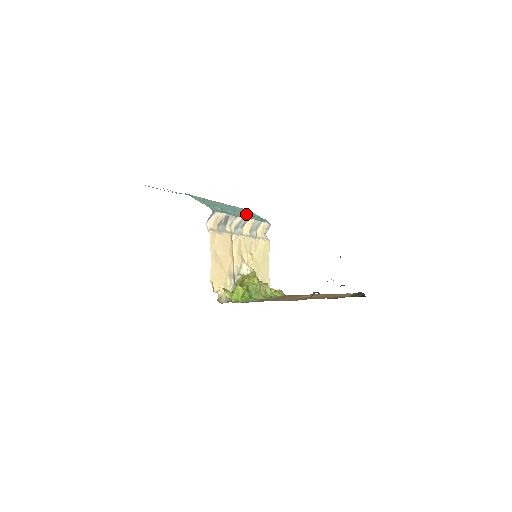
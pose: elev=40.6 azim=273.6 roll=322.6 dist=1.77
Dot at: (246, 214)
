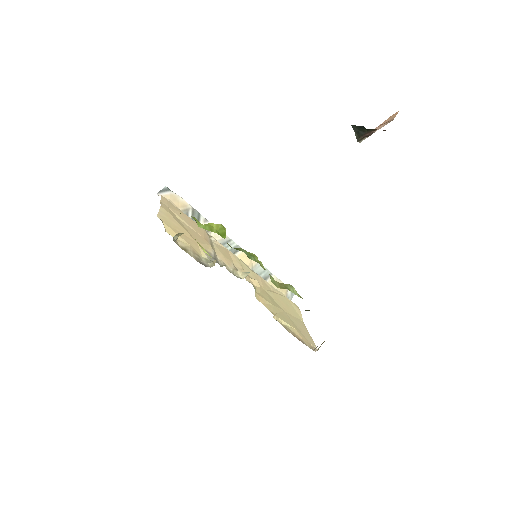
Dot at: occluded
